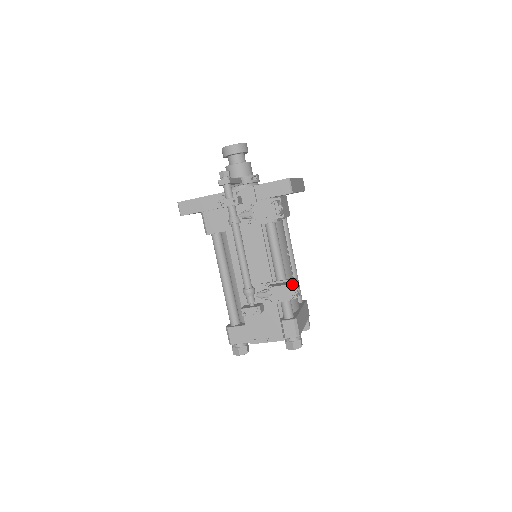
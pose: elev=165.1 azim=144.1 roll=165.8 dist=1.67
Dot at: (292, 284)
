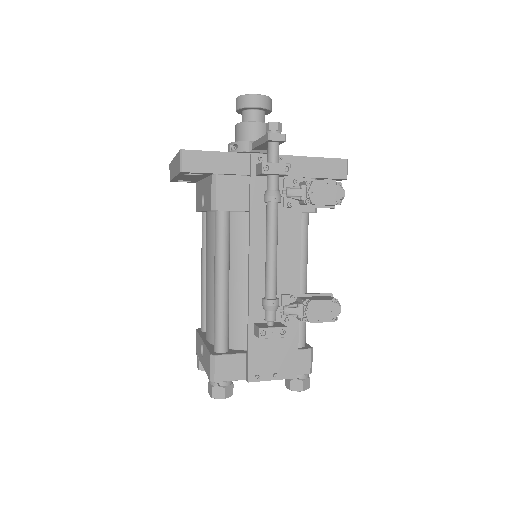
Dot at: (337, 300)
